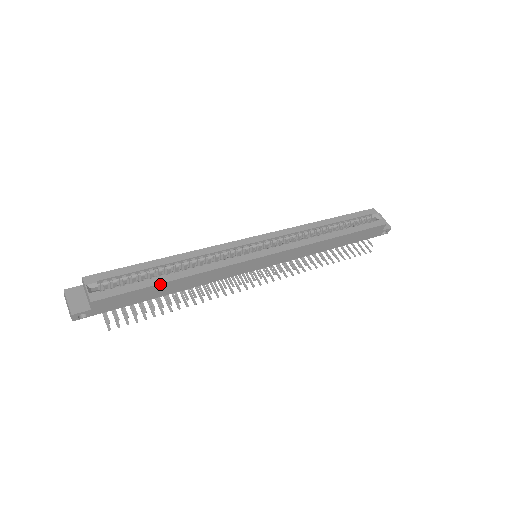
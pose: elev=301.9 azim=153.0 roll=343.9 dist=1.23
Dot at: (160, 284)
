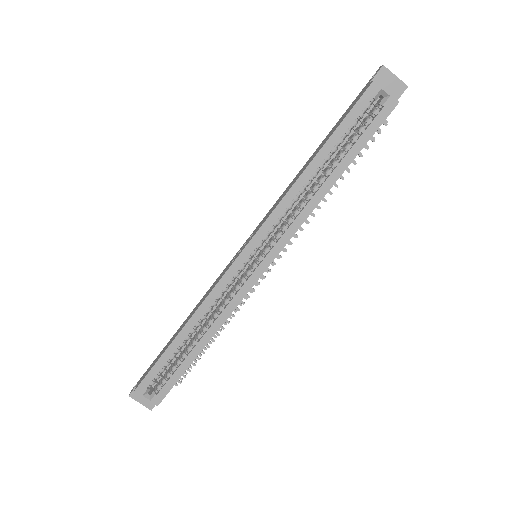
Dot at: occluded
